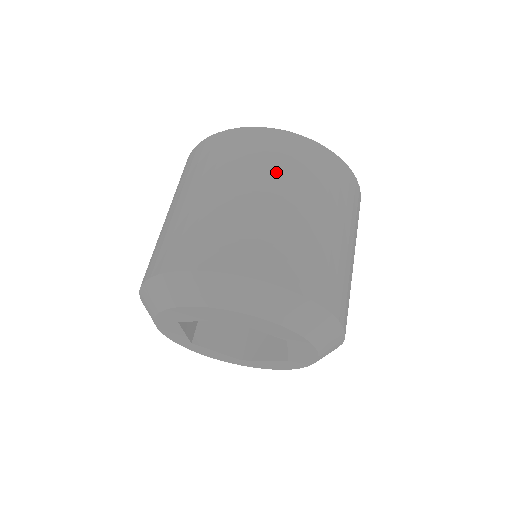
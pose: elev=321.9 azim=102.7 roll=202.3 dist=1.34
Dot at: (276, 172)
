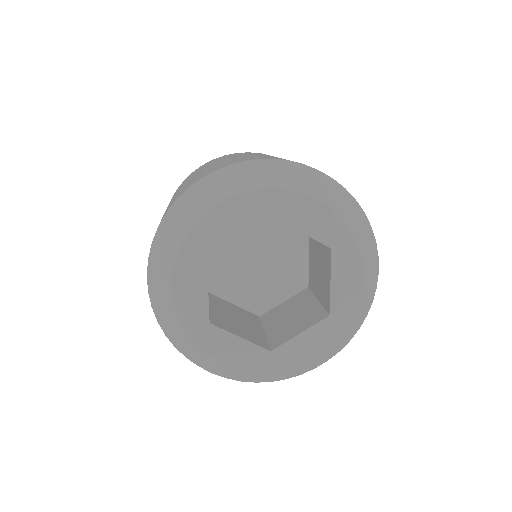
Dot at: occluded
